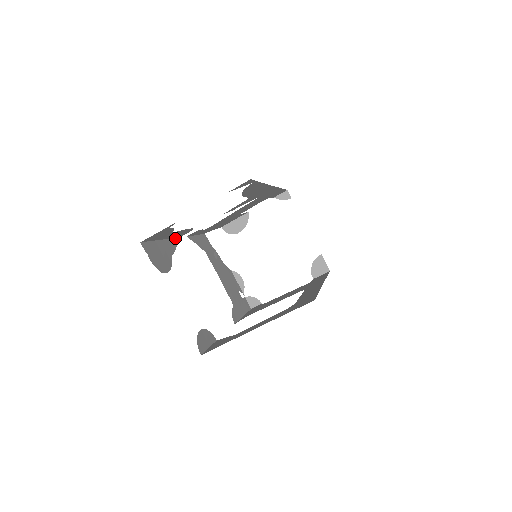
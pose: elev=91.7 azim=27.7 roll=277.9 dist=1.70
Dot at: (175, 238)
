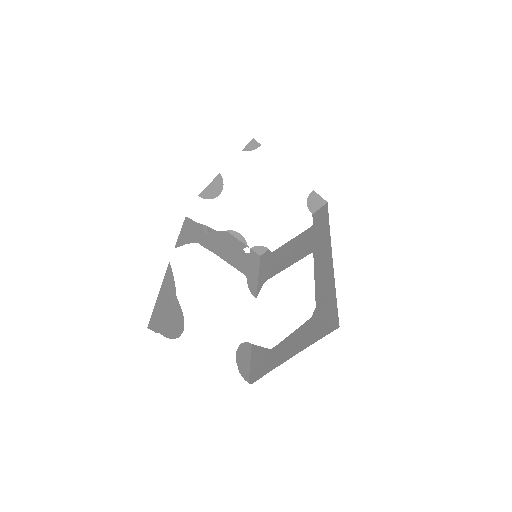
Dot at: (167, 268)
